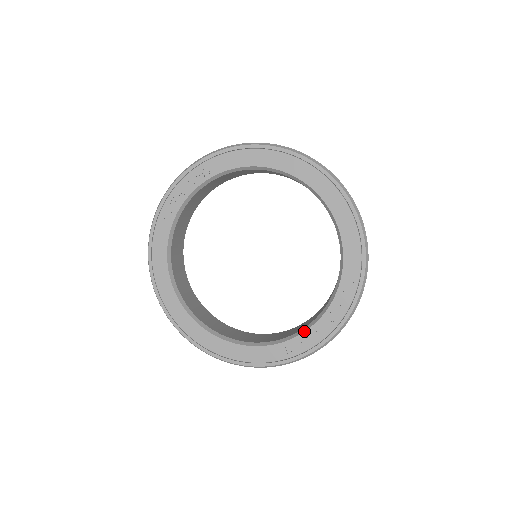
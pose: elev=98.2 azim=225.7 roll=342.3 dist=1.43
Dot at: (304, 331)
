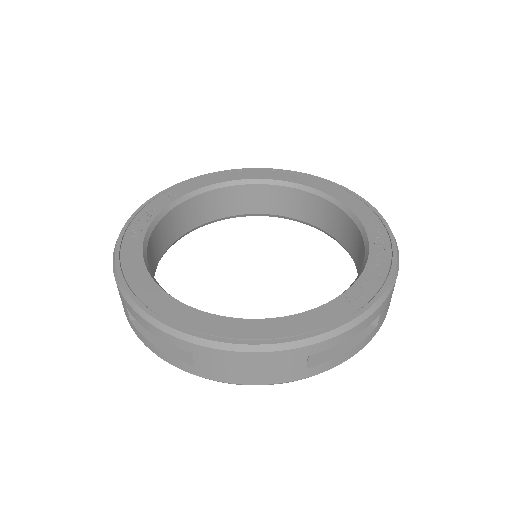
Dot at: (361, 272)
